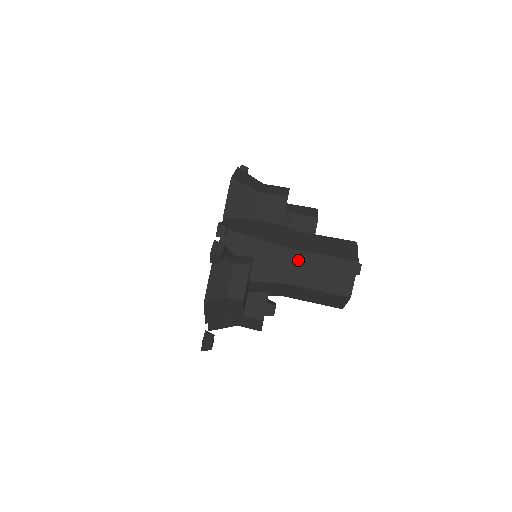
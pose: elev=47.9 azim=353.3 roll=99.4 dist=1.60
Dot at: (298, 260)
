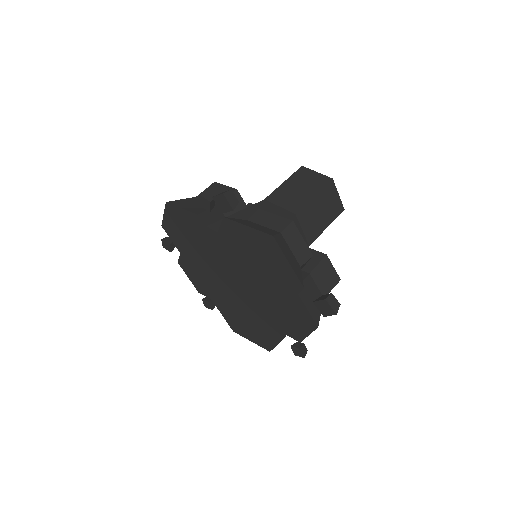
Dot at: (277, 199)
